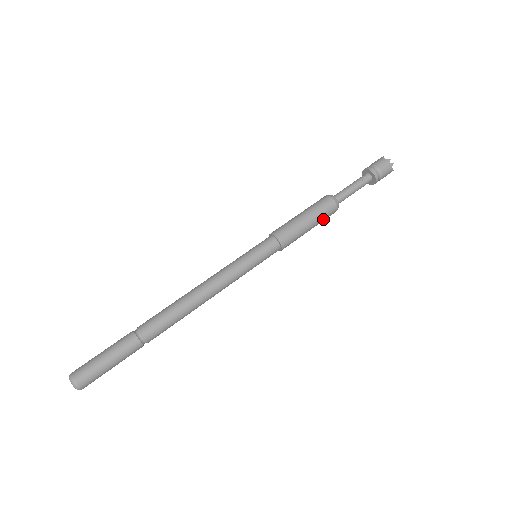
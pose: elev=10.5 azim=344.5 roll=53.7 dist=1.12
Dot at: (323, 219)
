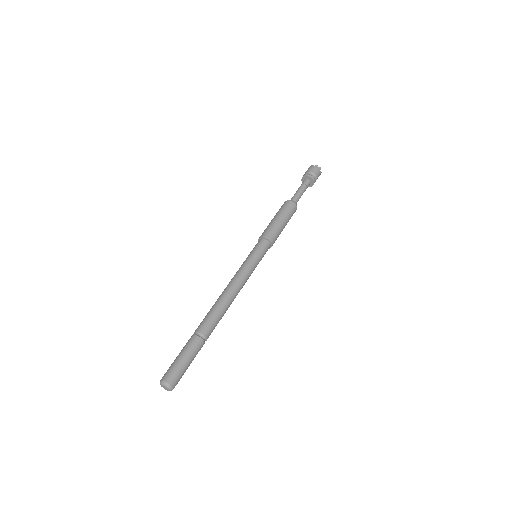
Dot at: (290, 217)
